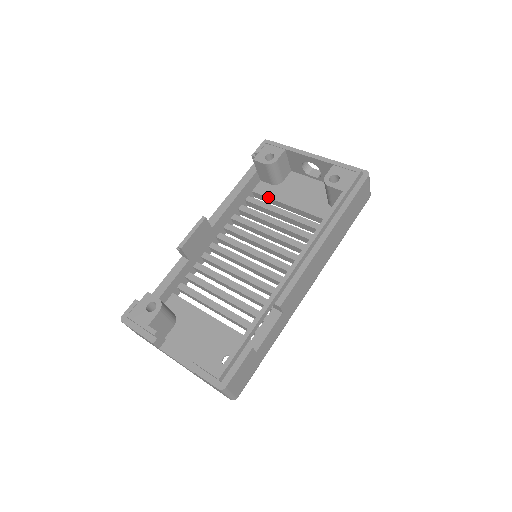
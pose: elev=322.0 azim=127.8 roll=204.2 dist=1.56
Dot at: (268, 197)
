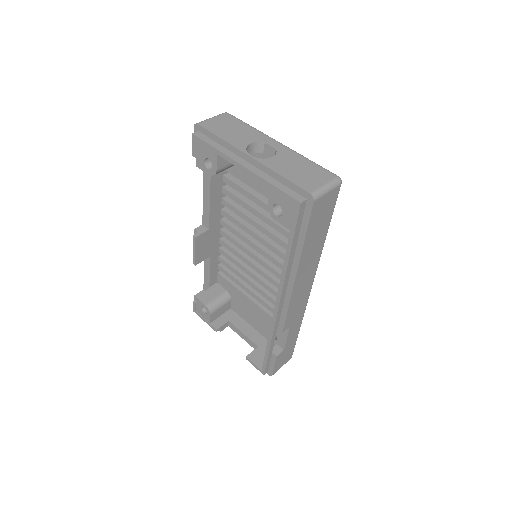
Dot at: (240, 180)
